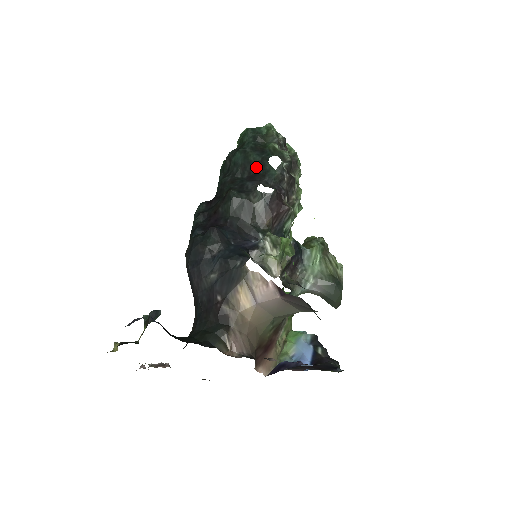
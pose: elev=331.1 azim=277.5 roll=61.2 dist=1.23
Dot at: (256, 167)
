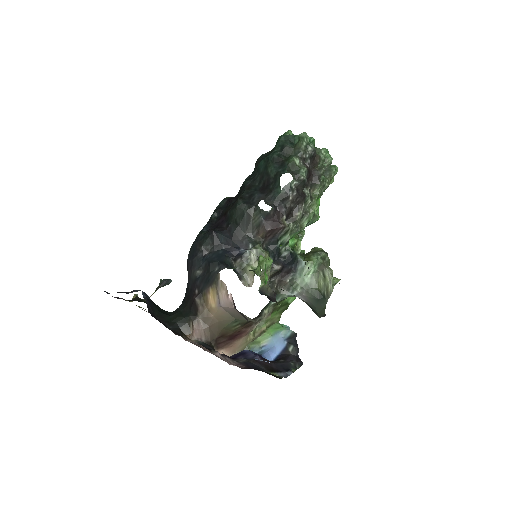
Dot at: (270, 180)
